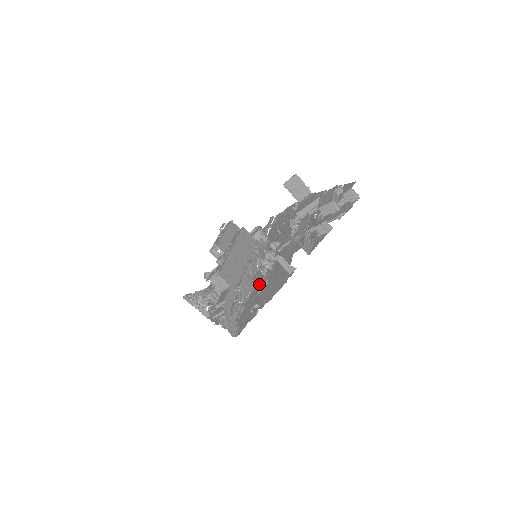
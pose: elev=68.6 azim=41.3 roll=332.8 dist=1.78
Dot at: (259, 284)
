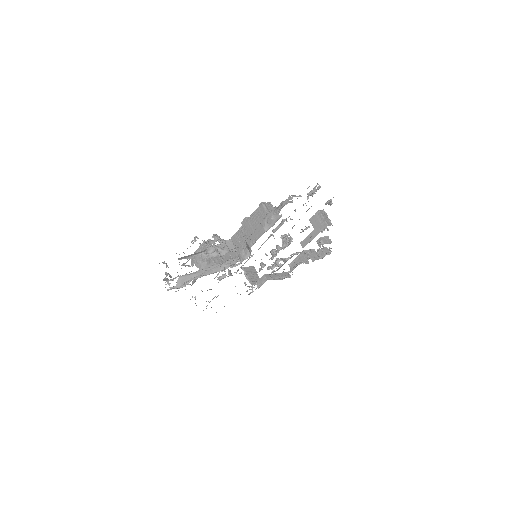
Dot at: occluded
